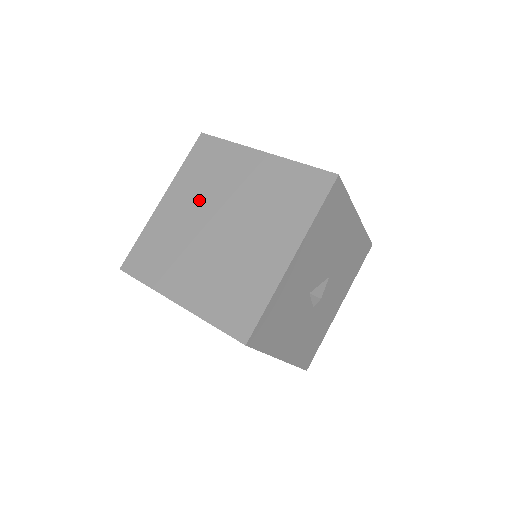
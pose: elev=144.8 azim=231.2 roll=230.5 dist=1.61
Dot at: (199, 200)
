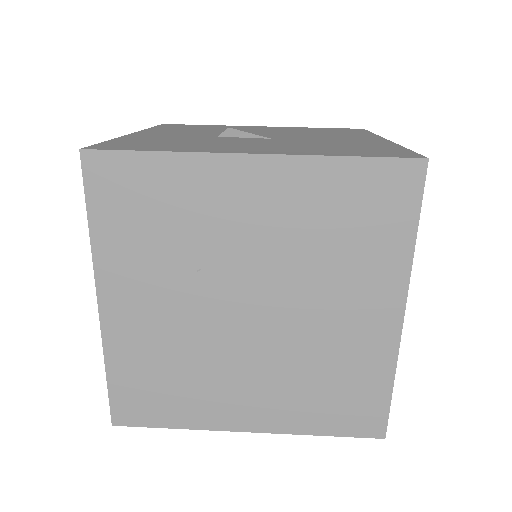
Dot at: (177, 283)
